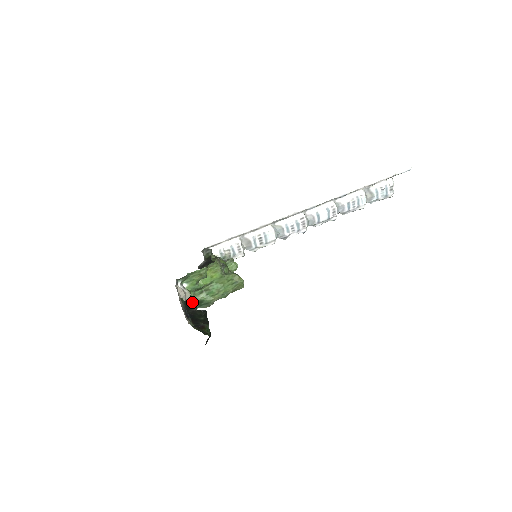
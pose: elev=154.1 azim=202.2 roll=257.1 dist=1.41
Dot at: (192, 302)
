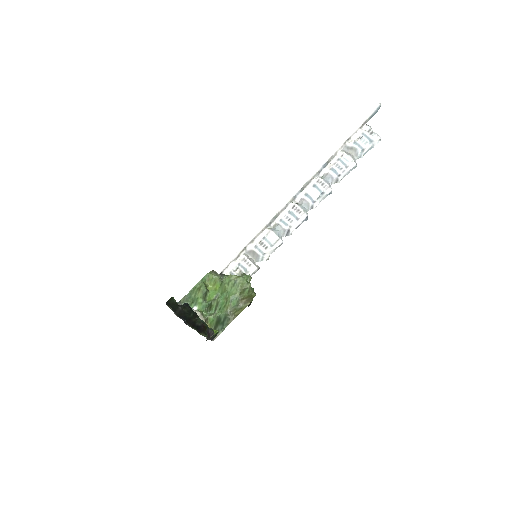
Dot at: (174, 302)
